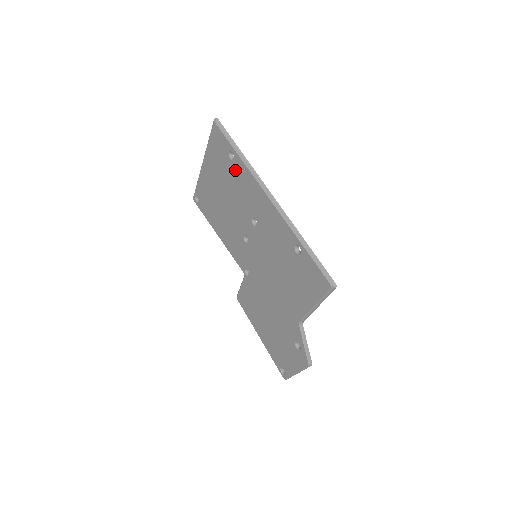
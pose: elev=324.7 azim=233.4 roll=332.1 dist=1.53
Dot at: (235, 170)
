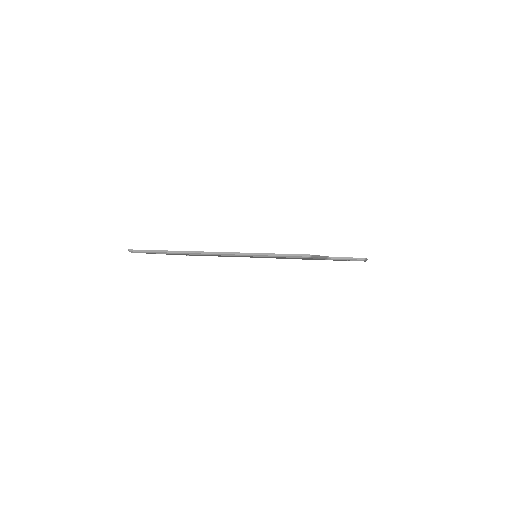
Dot at: occluded
